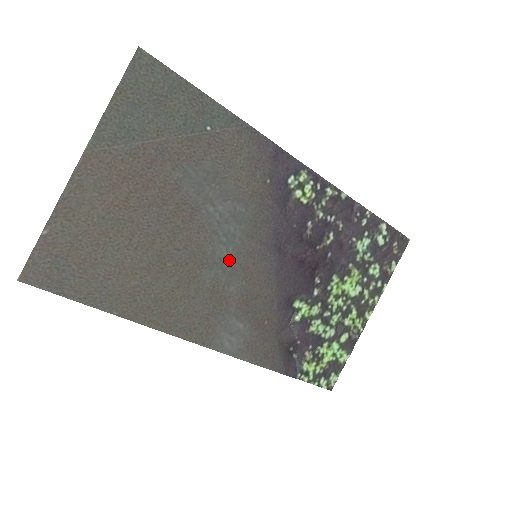
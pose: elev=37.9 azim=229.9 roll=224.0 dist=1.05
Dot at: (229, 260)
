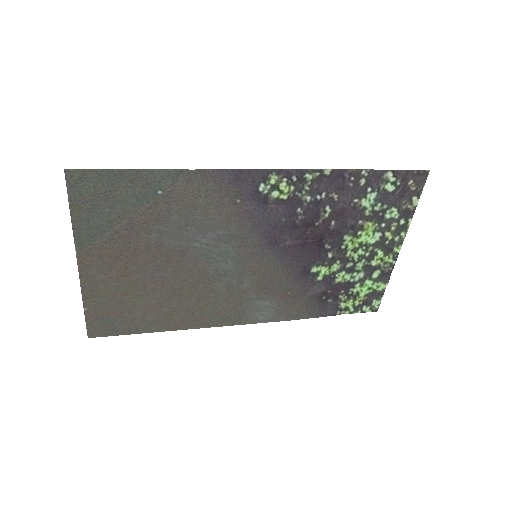
Dot at: (232, 269)
